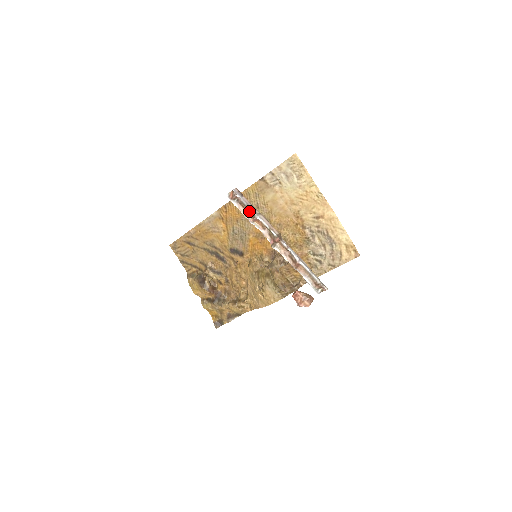
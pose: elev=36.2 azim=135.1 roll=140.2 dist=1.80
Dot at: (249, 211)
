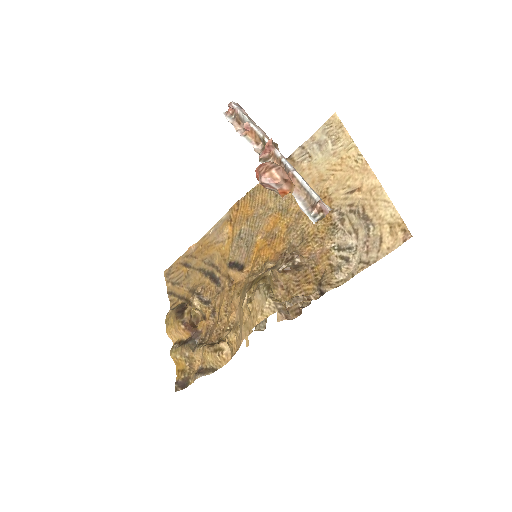
Dot at: occluded
